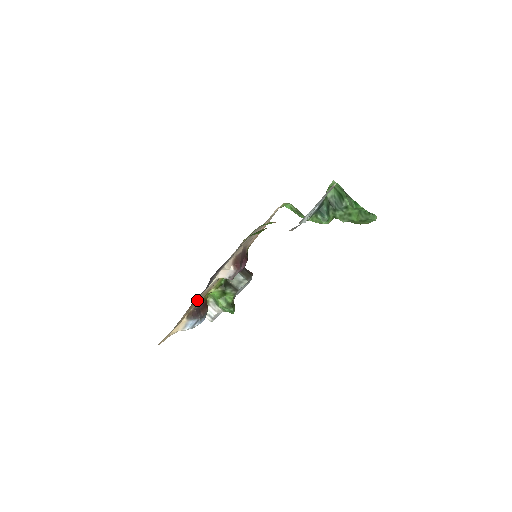
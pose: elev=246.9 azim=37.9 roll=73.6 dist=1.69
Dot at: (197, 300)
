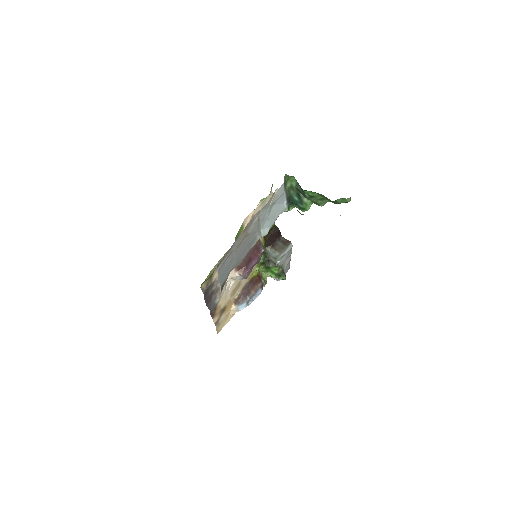
Dot at: (223, 304)
